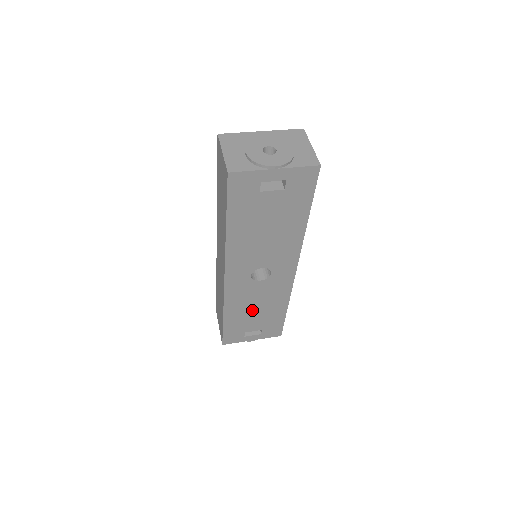
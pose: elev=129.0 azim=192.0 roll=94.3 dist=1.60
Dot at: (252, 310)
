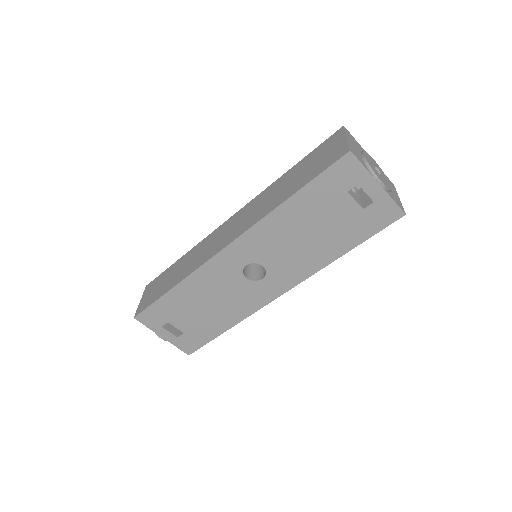
Dot at: (203, 303)
